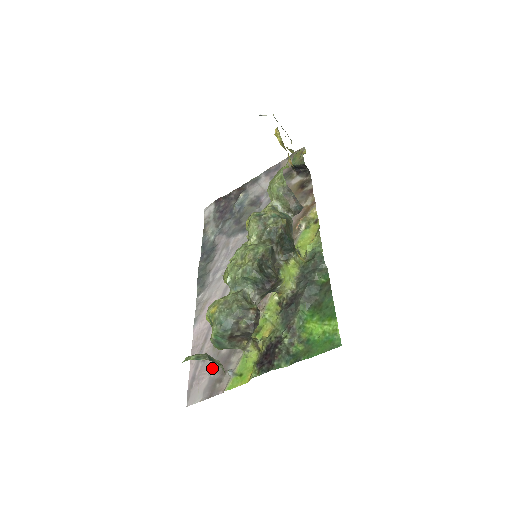
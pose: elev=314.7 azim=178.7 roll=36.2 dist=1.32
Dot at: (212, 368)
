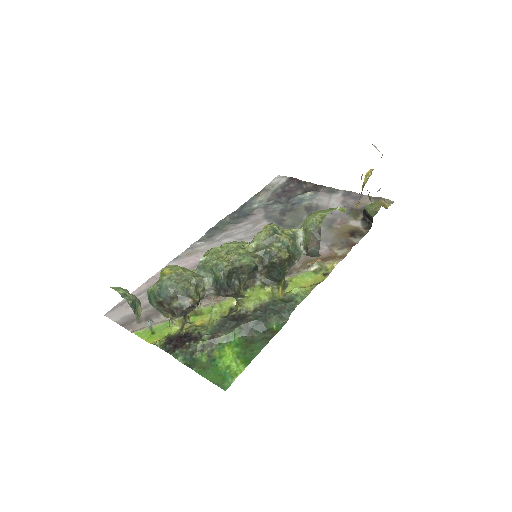
Dot at: (146, 306)
